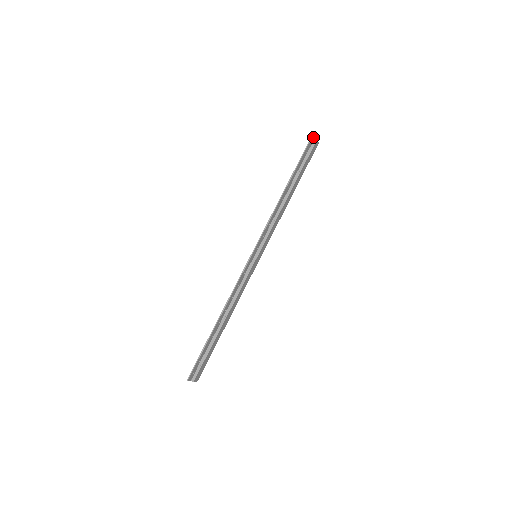
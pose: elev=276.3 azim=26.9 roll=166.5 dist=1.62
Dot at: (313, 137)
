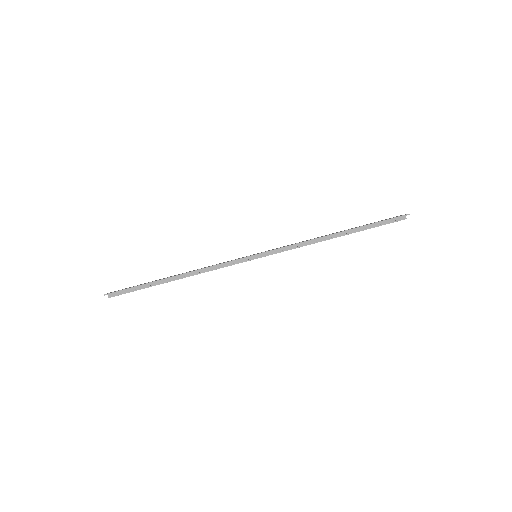
Dot at: (405, 215)
